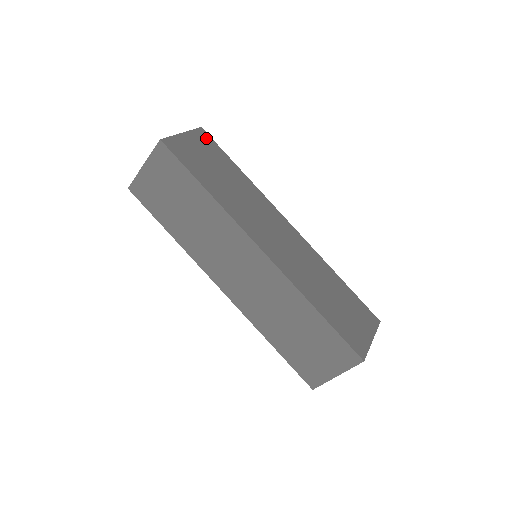
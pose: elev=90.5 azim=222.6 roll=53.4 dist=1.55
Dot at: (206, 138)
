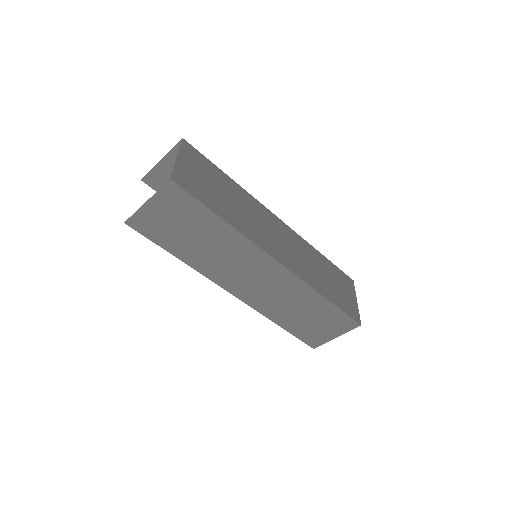
Dot at: (192, 151)
